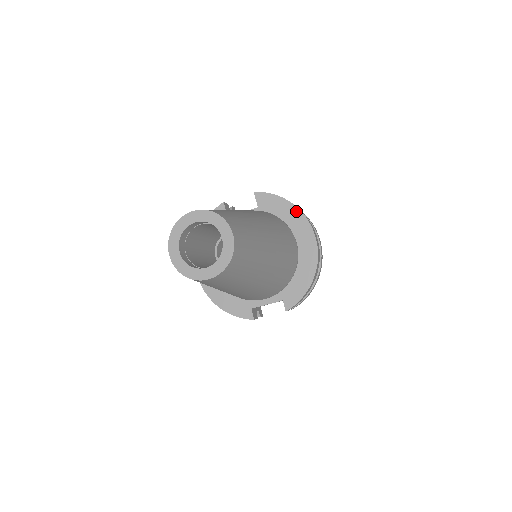
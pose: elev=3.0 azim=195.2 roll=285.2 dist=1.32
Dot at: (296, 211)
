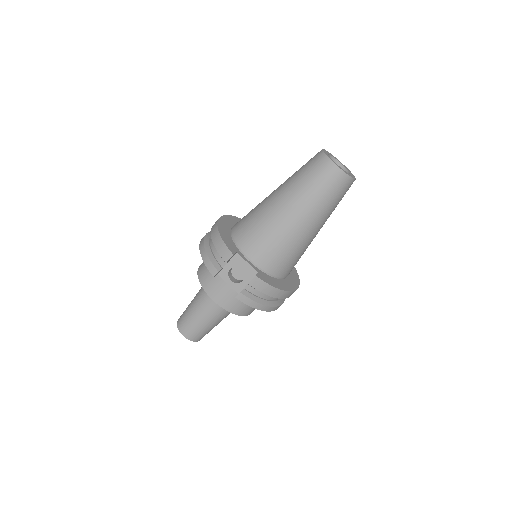
Dot at: (297, 274)
